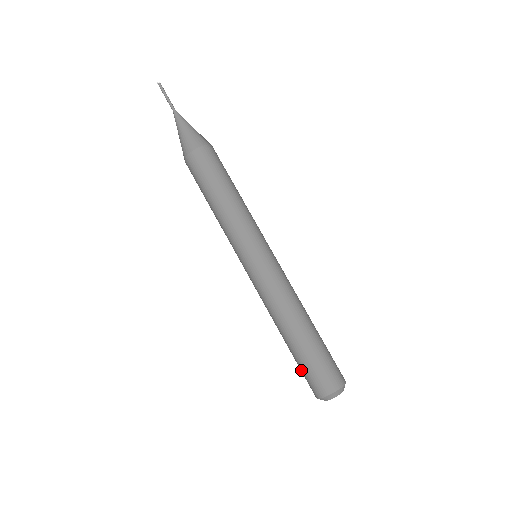
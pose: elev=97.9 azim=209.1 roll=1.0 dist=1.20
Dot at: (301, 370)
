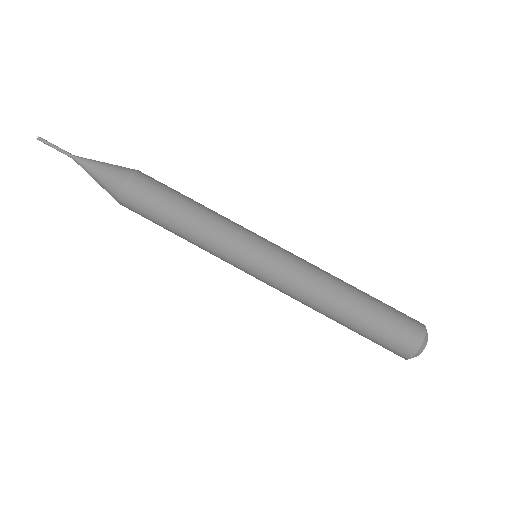
Dot at: (384, 332)
